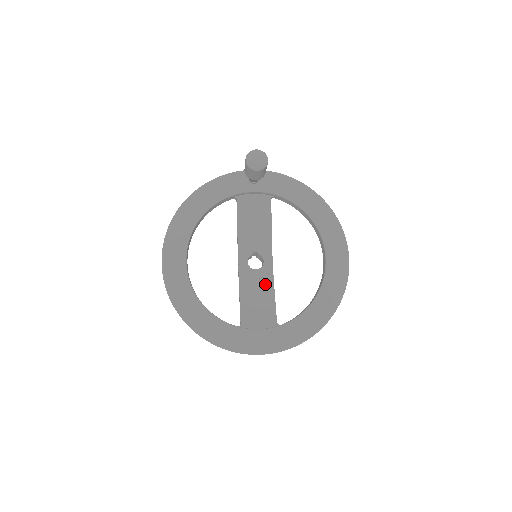
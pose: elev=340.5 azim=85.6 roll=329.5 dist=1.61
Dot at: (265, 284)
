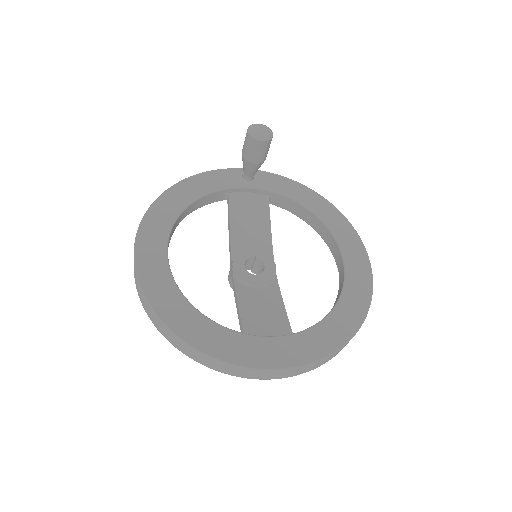
Dot at: (269, 292)
